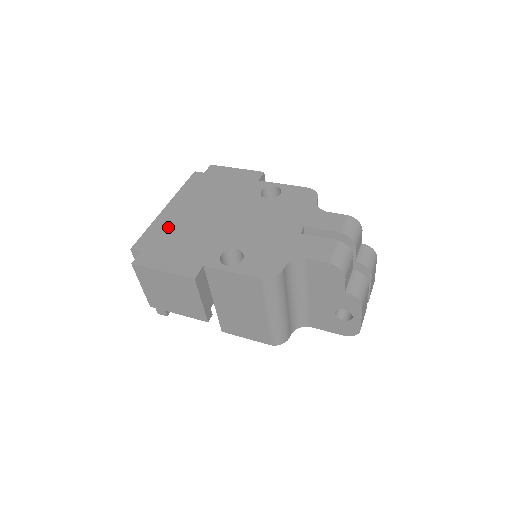
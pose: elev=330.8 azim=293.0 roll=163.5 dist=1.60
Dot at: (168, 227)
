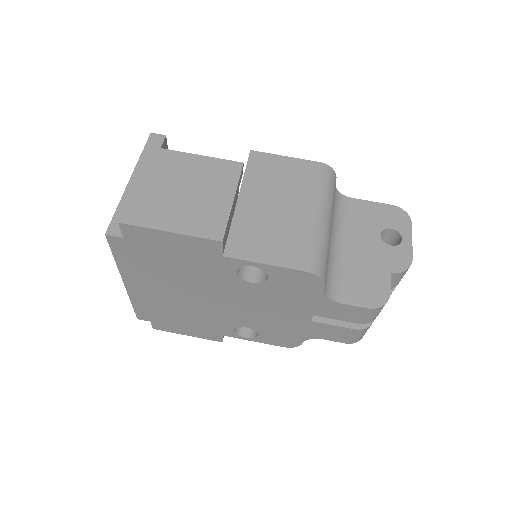
Dot at: (153, 305)
